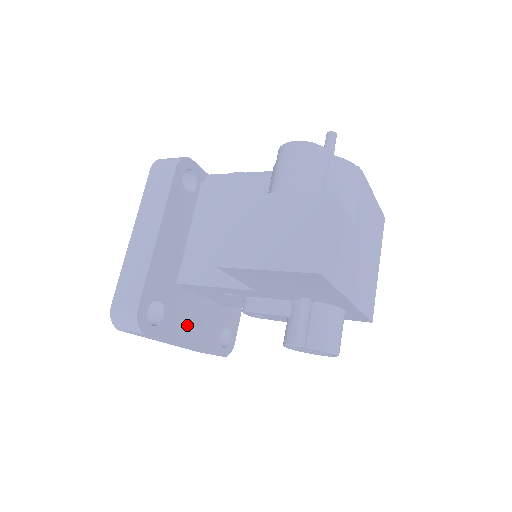
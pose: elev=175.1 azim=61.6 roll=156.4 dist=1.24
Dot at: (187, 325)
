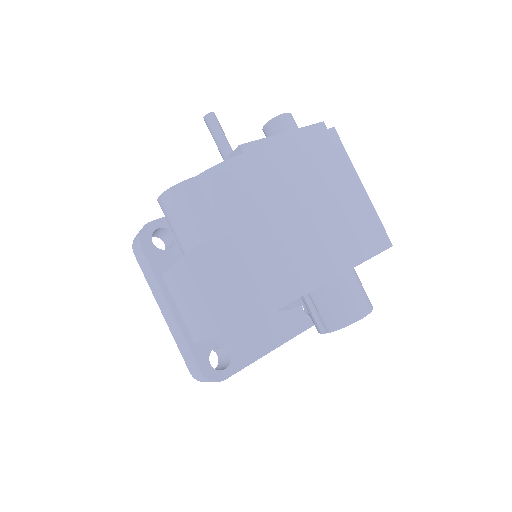
Dot at: (259, 337)
